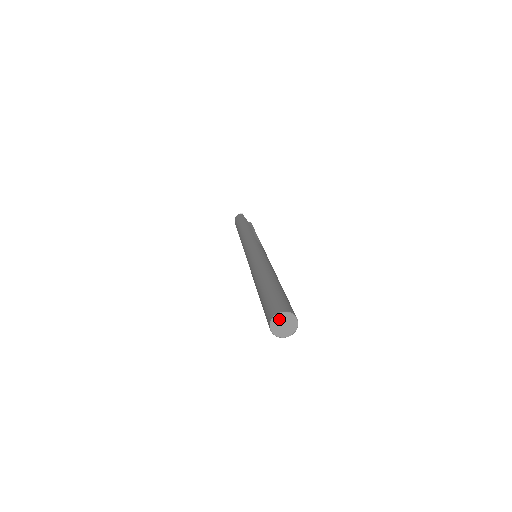
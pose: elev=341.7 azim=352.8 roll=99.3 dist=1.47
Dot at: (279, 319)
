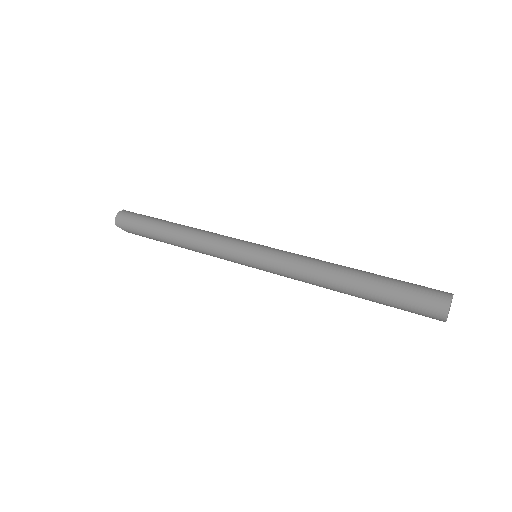
Dot at: occluded
